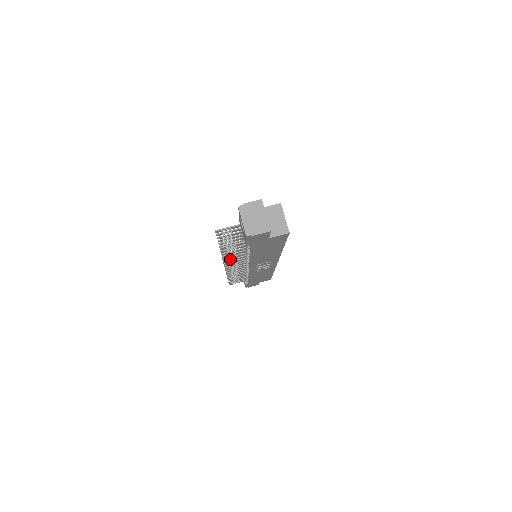
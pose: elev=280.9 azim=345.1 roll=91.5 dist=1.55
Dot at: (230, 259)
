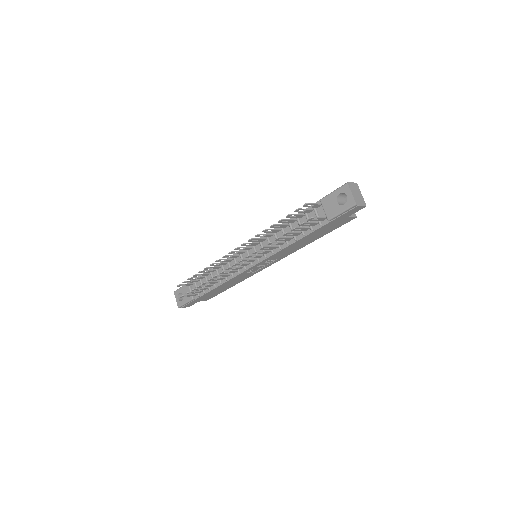
Dot at: (275, 242)
